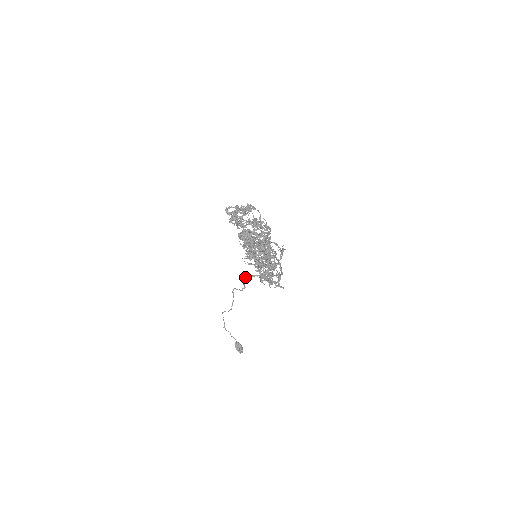
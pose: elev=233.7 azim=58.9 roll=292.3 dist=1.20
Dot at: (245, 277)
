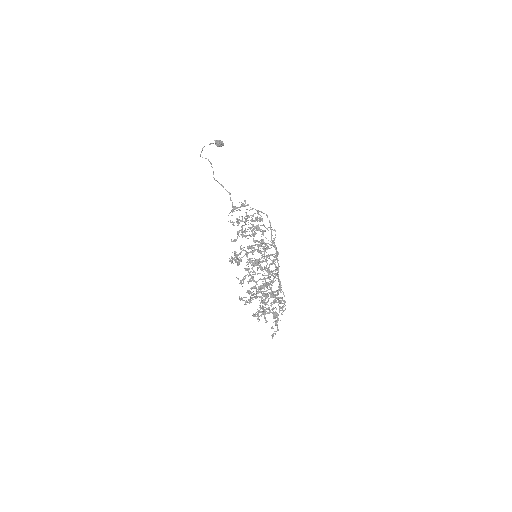
Dot at: occluded
